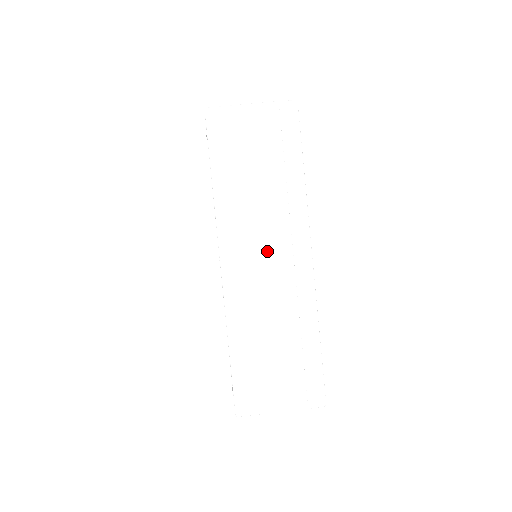
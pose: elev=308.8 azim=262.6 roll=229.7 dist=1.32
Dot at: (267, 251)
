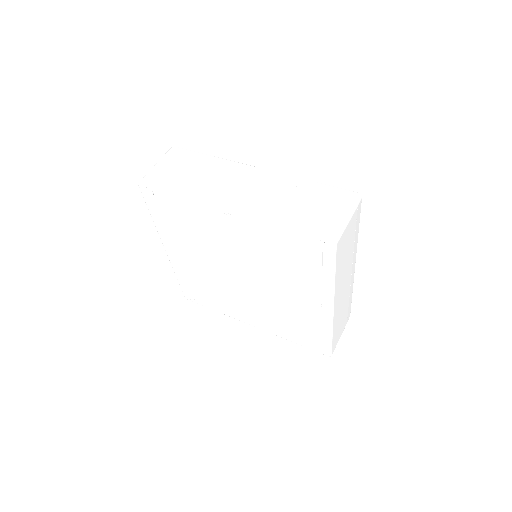
Dot at: (238, 185)
